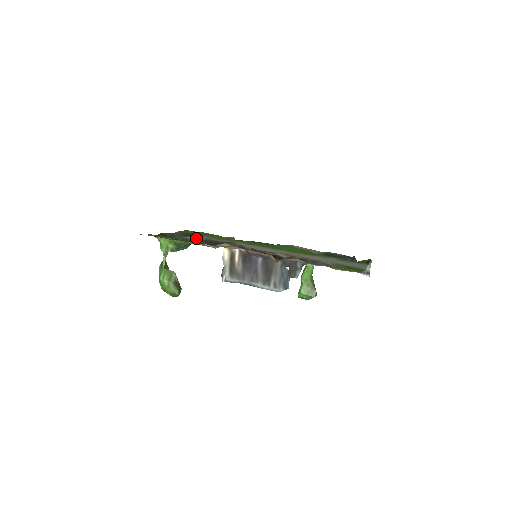
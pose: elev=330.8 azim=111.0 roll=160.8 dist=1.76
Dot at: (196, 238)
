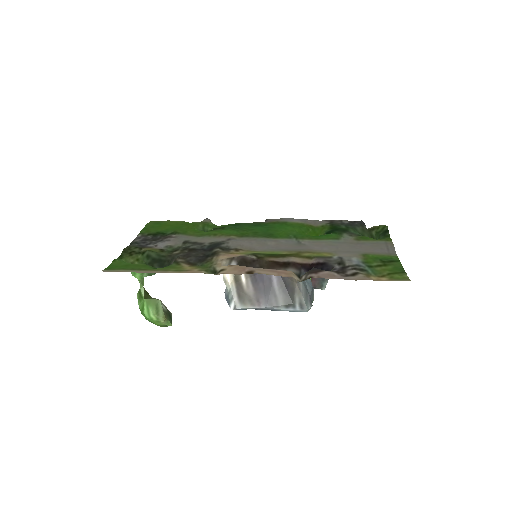
Dot at: (171, 243)
